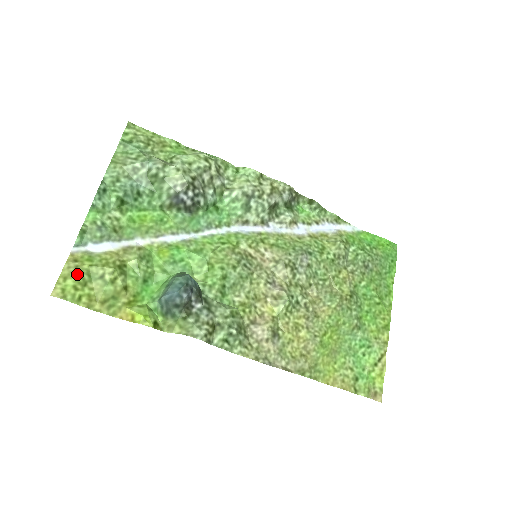
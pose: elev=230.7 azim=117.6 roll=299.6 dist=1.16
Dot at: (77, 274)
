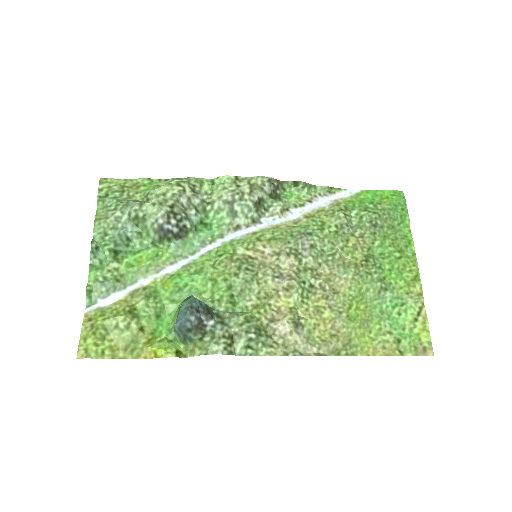
Dot at: (94, 332)
